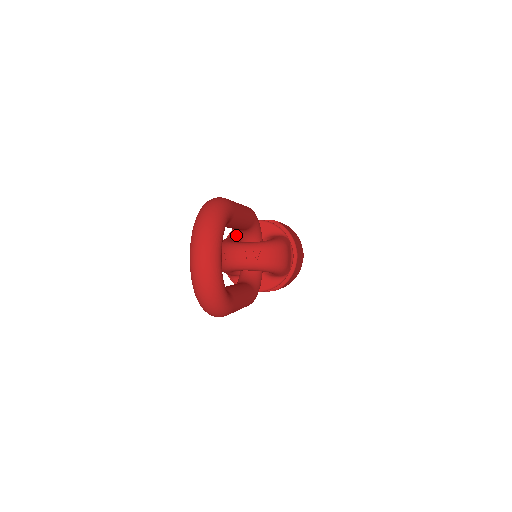
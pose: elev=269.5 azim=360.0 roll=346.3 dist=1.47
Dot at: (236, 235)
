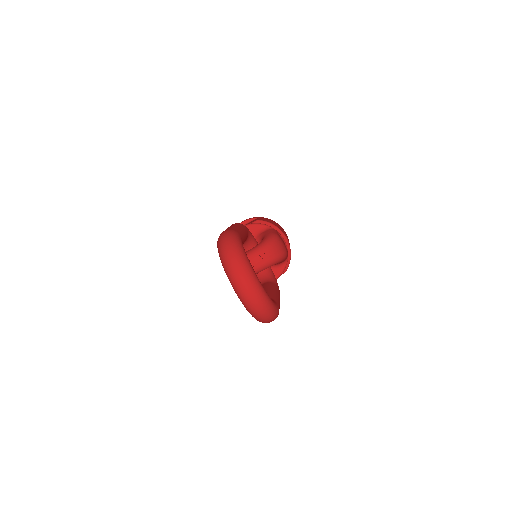
Dot at: occluded
